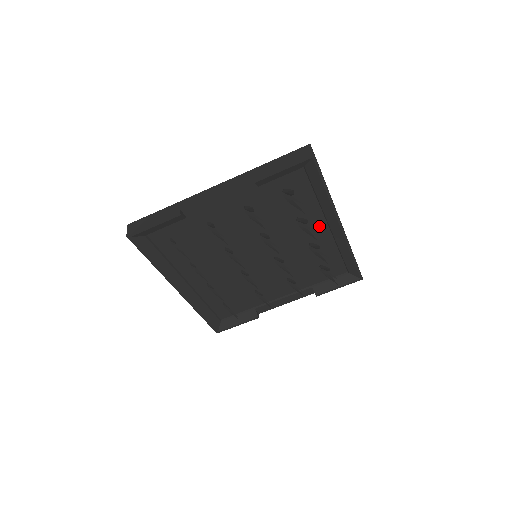
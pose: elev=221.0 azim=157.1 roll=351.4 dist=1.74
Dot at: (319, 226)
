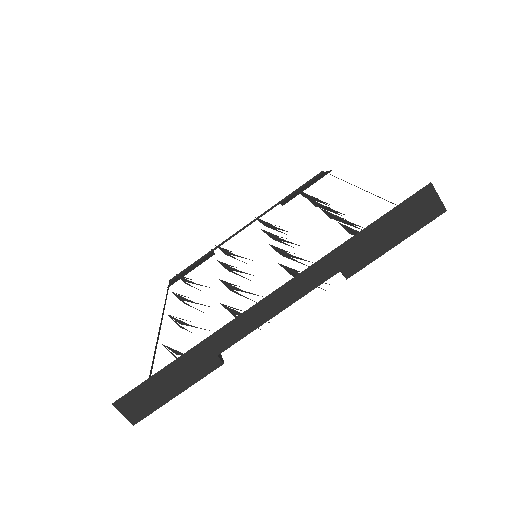
Dot at: occluded
